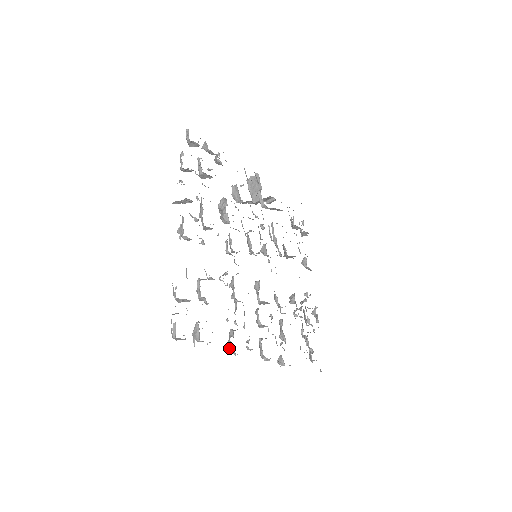
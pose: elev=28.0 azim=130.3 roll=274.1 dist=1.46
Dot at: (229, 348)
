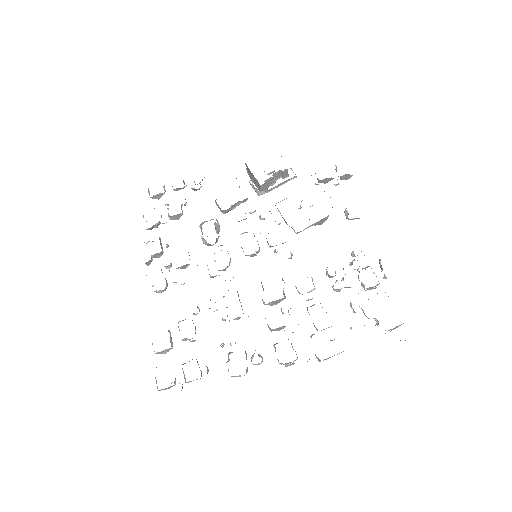
Dot at: occluded
